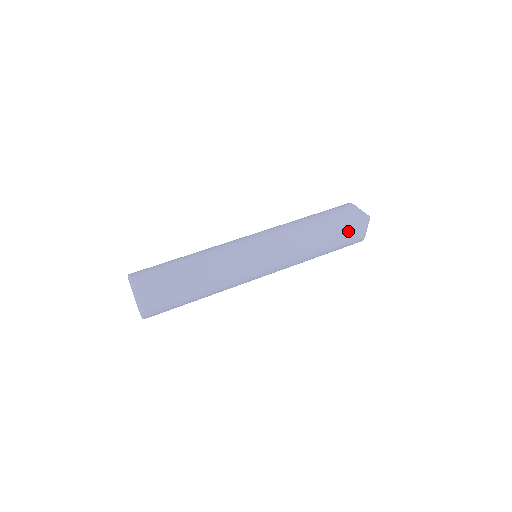
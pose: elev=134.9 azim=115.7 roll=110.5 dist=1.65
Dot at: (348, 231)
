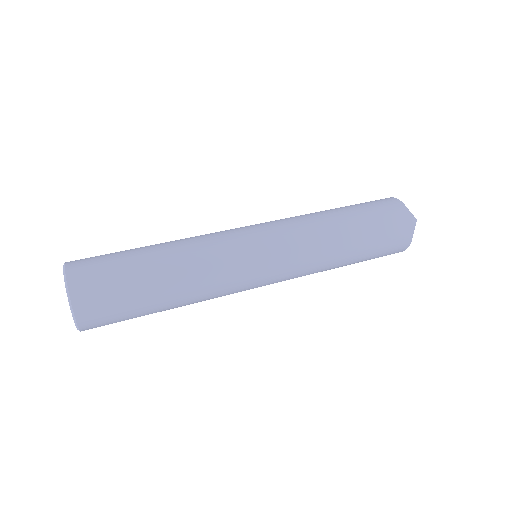
Dot at: (382, 213)
